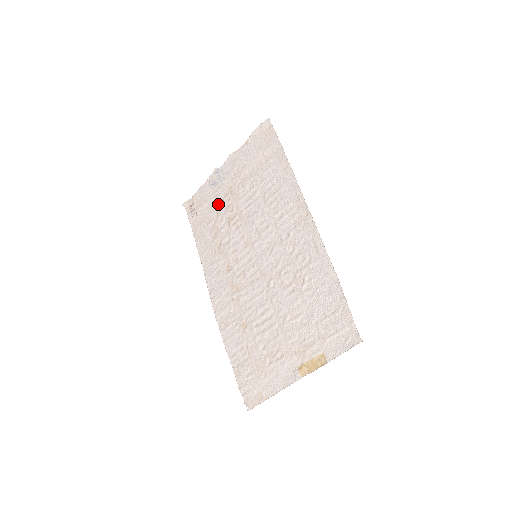
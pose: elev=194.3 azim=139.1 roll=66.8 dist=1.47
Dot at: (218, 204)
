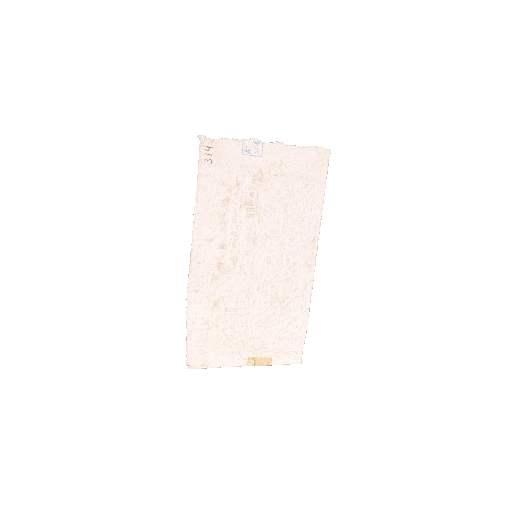
Dot at: (242, 177)
